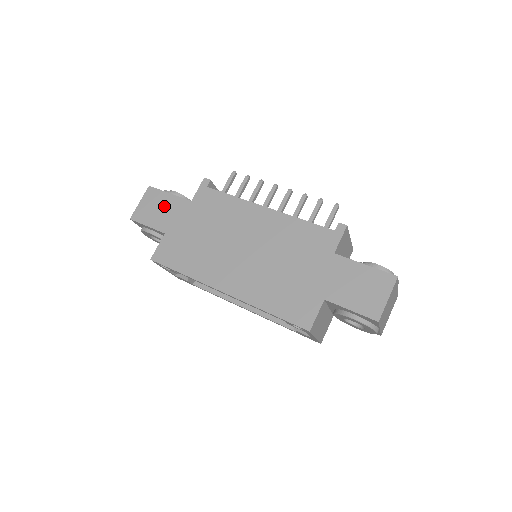
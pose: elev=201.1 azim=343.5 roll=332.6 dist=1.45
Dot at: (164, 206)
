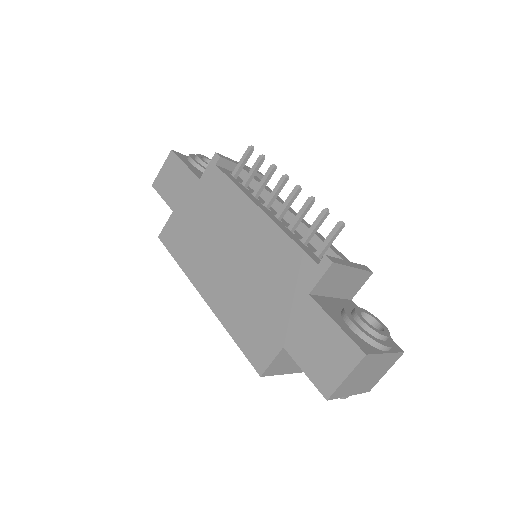
Dot at: (178, 179)
